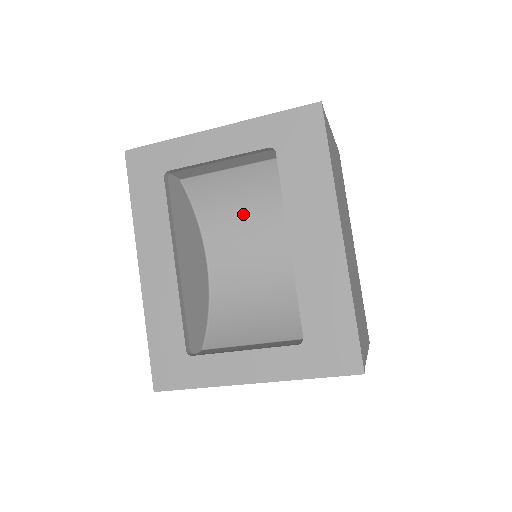
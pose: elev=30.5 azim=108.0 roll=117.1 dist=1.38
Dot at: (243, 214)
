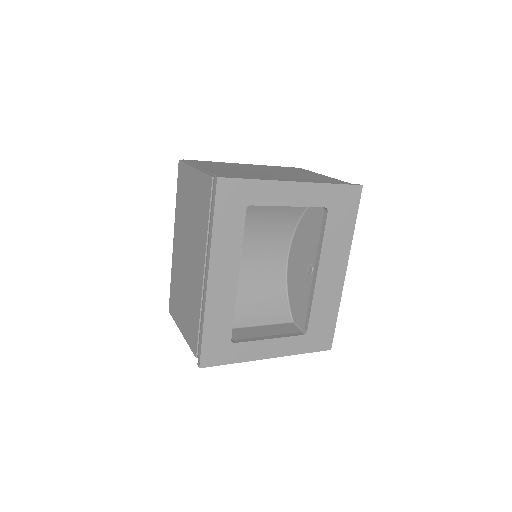
Dot at: (261, 227)
